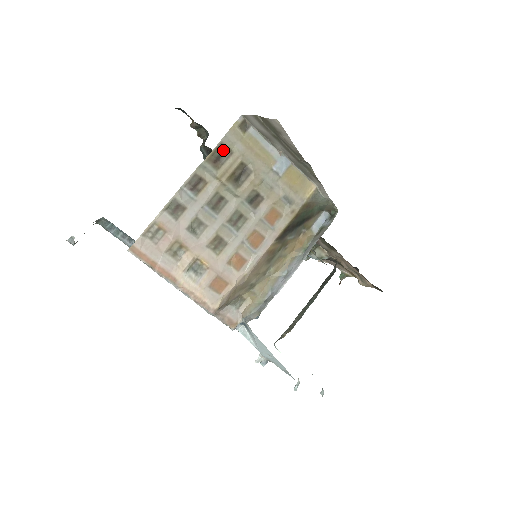
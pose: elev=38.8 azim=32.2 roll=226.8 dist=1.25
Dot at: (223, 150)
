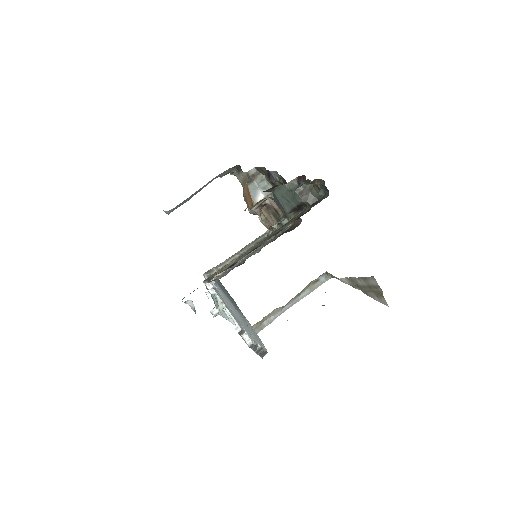
Dot at: occluded
